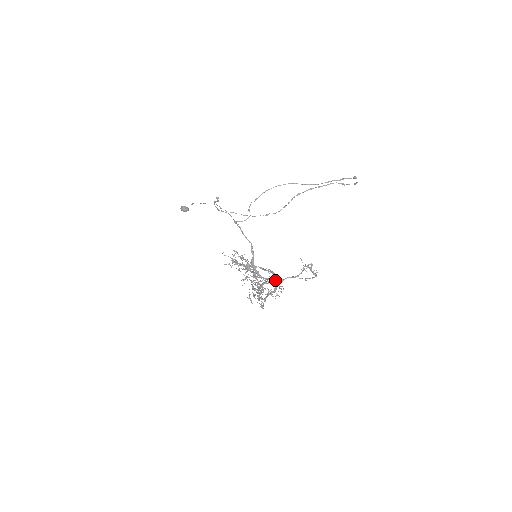
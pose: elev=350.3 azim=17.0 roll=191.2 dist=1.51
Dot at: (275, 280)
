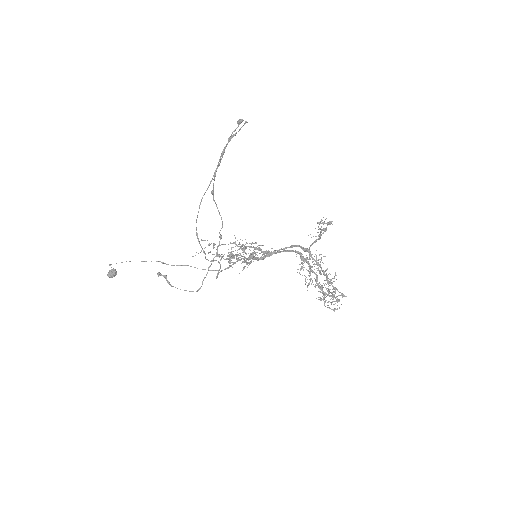
Dot at: occluded
